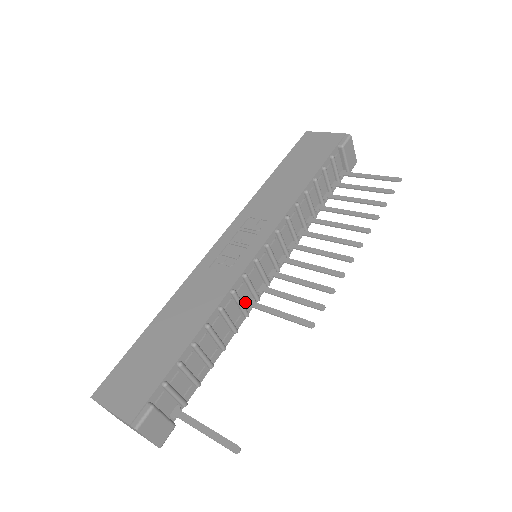
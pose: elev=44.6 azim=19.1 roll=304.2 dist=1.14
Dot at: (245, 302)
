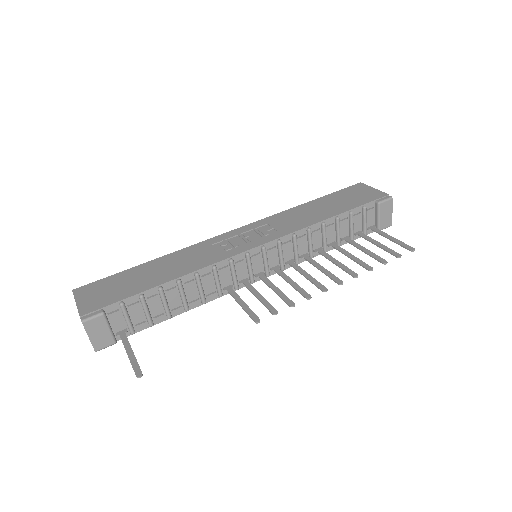
Dot at: (224, 284)
